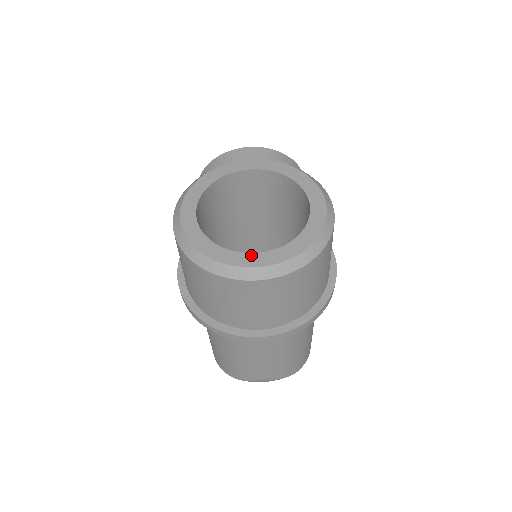
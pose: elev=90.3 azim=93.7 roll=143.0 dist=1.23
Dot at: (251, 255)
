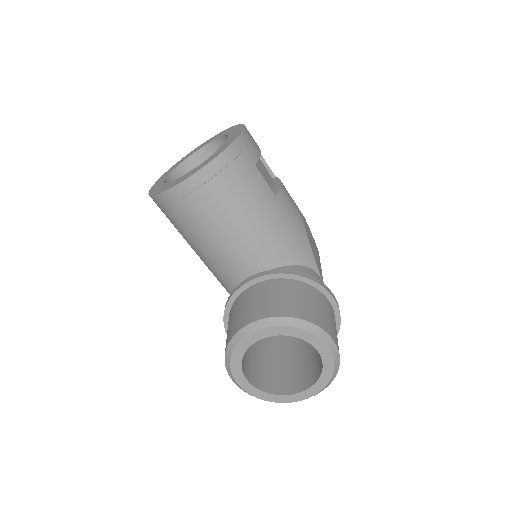
Dot at: (300, 394)
